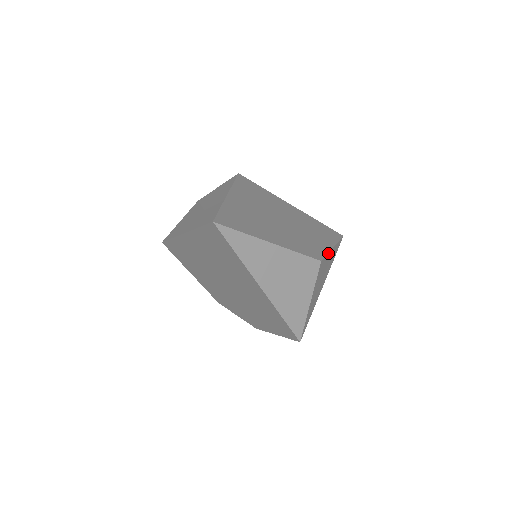
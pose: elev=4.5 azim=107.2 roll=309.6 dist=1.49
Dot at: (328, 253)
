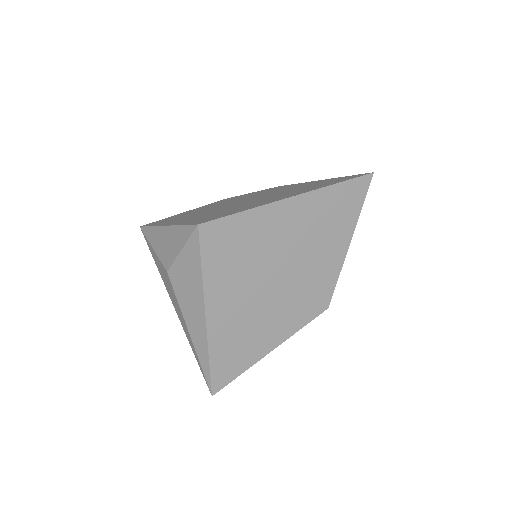
Dot at: occluded
